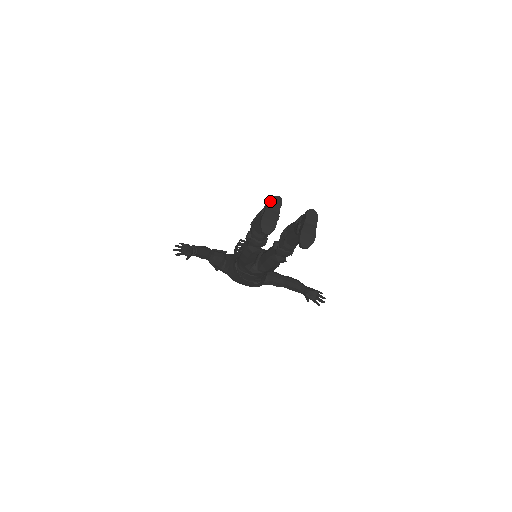
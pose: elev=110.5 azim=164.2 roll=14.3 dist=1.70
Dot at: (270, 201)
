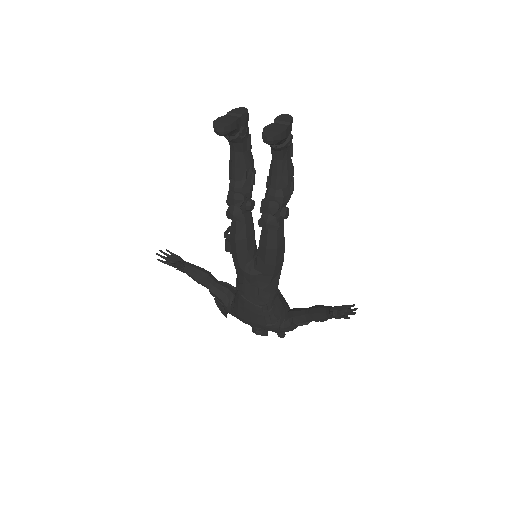
Dot at: (232, 110)
